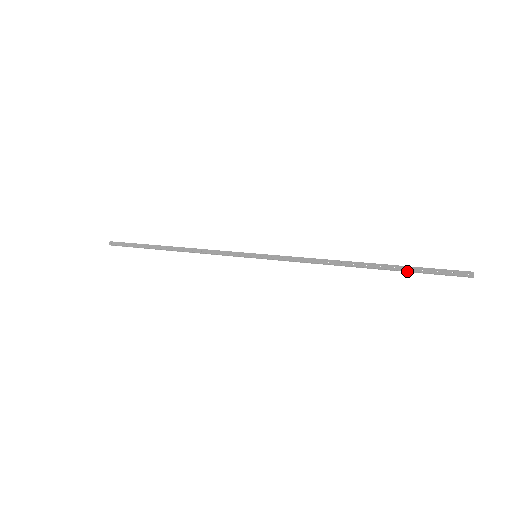
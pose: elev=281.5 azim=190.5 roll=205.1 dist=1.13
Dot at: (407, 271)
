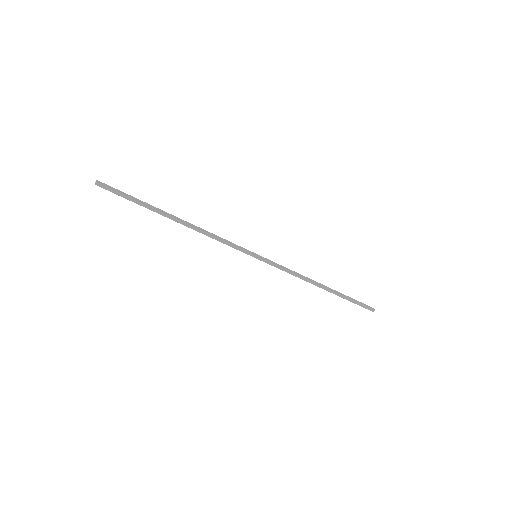
Dot at: (347, 298)
